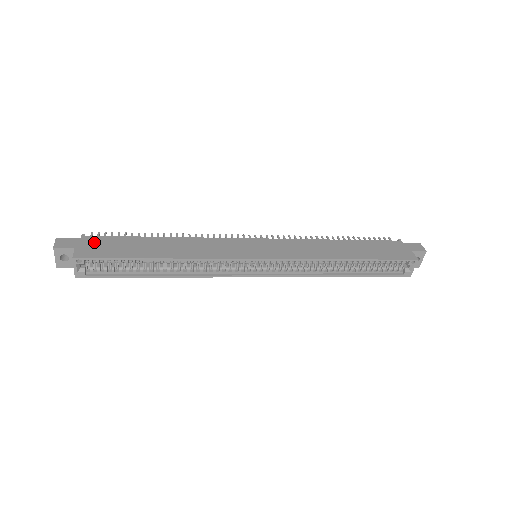
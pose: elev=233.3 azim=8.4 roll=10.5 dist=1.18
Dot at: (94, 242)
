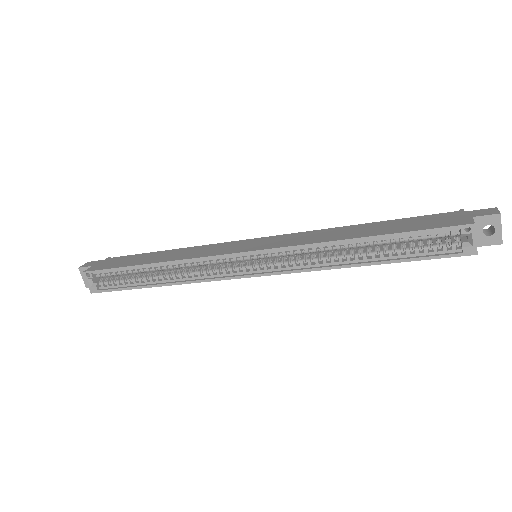
Dot at: (110, 261)
